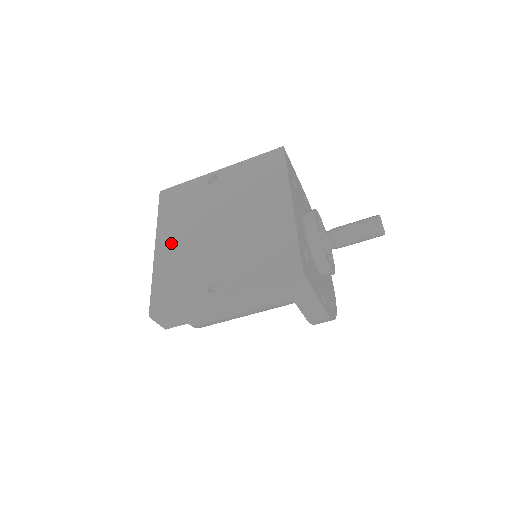
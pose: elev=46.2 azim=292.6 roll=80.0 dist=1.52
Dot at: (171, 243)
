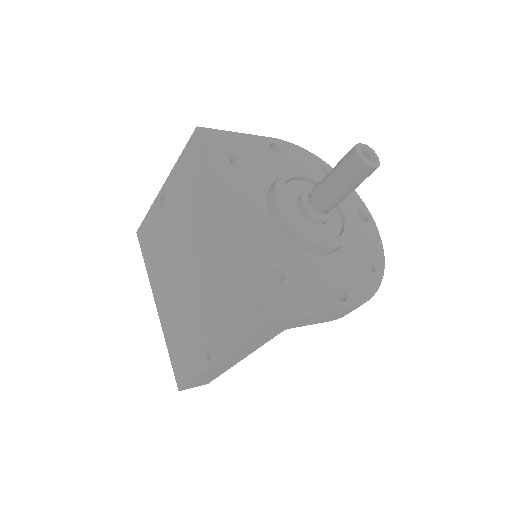
Dot at: (163, 298)
